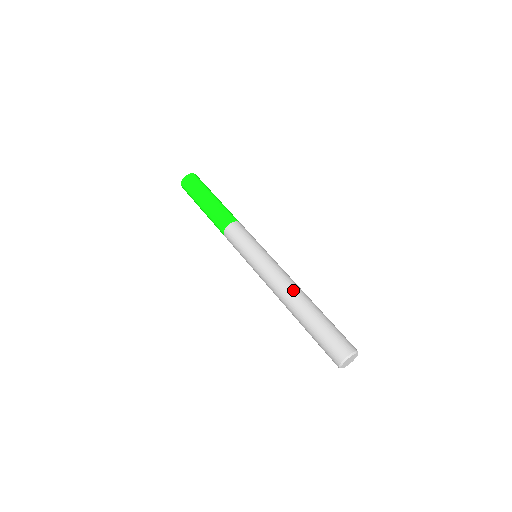
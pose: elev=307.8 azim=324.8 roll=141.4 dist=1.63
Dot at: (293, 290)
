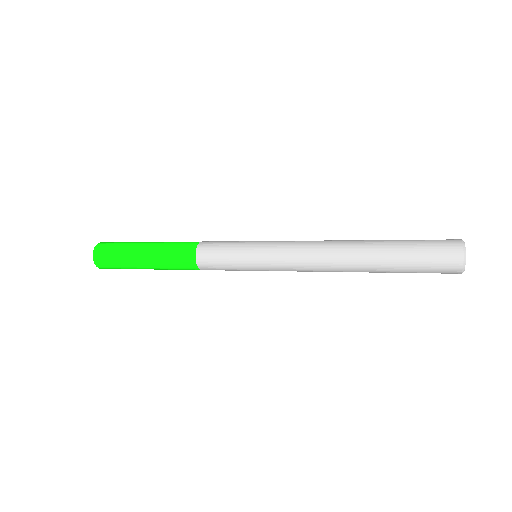
Dot at: (336, 243)
